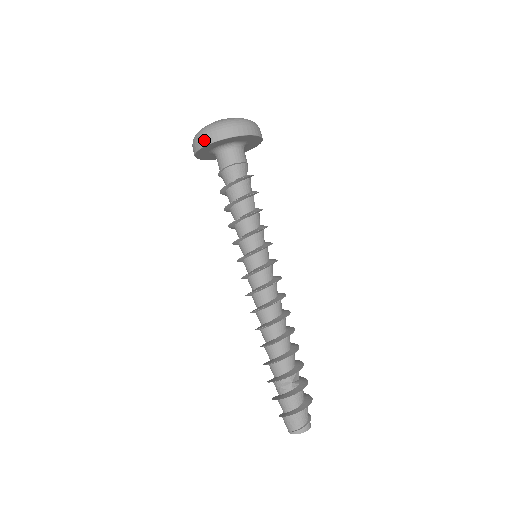
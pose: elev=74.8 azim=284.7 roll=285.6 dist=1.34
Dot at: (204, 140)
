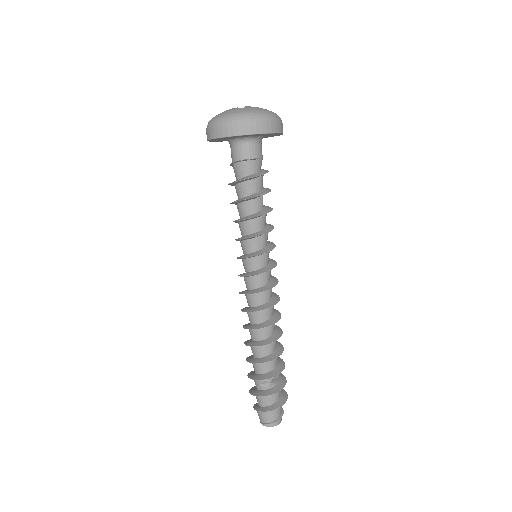
Dot at: (218, 131)
